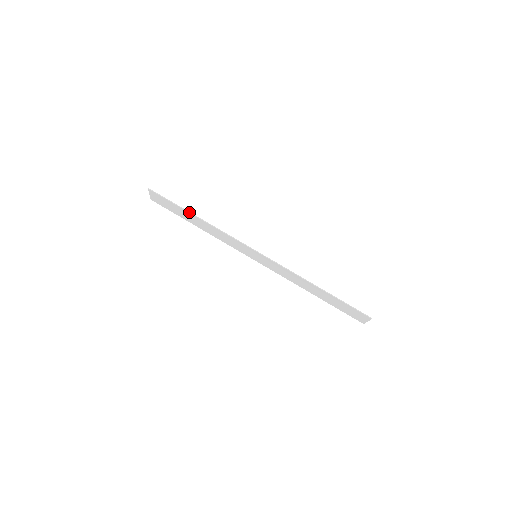
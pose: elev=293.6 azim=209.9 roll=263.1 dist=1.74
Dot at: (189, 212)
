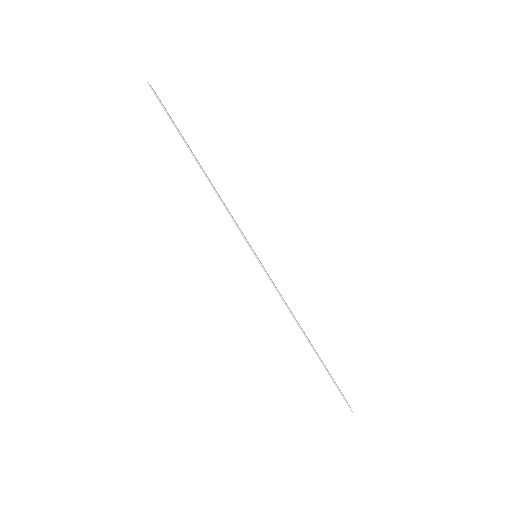
Dot at: (191, 152)
